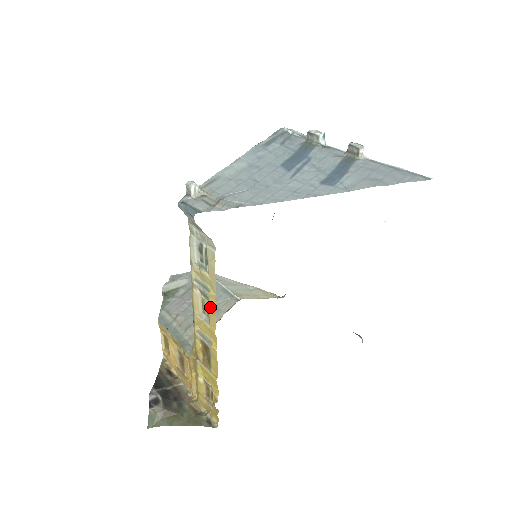
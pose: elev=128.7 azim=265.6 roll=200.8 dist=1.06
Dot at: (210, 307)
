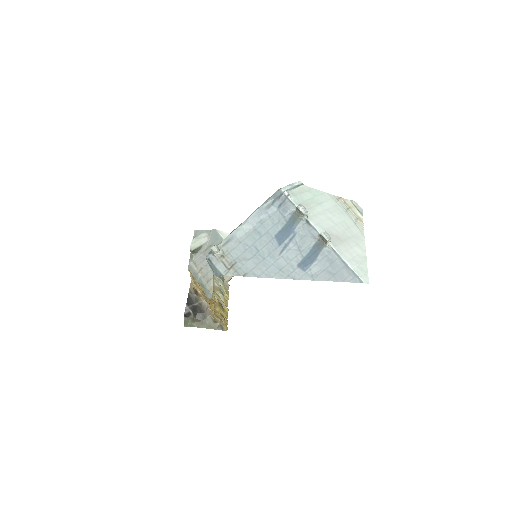
Dot at: (225, 298)
